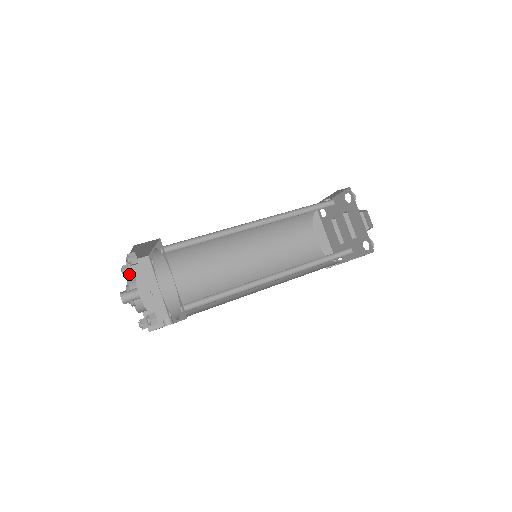
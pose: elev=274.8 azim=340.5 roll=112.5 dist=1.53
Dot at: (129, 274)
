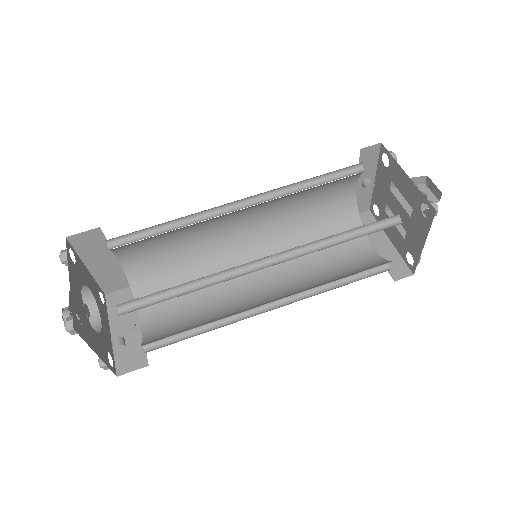
Dot at: occluded
